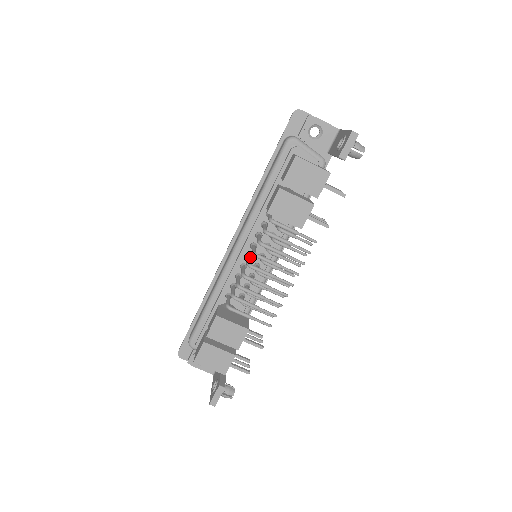
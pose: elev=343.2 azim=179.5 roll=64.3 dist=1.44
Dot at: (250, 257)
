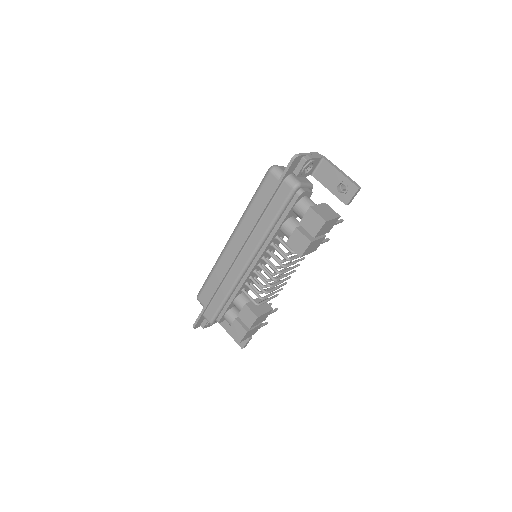
Dot at: (263, 267)
